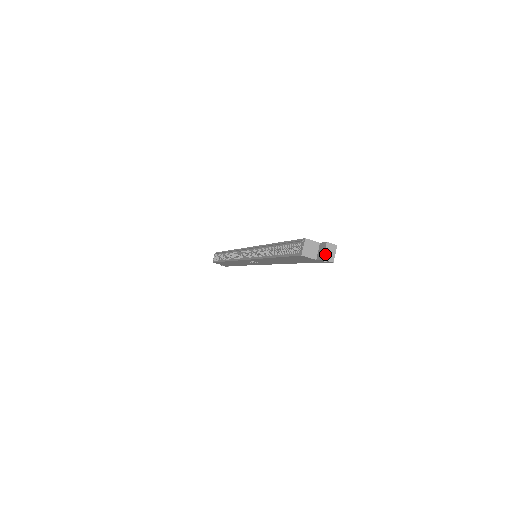
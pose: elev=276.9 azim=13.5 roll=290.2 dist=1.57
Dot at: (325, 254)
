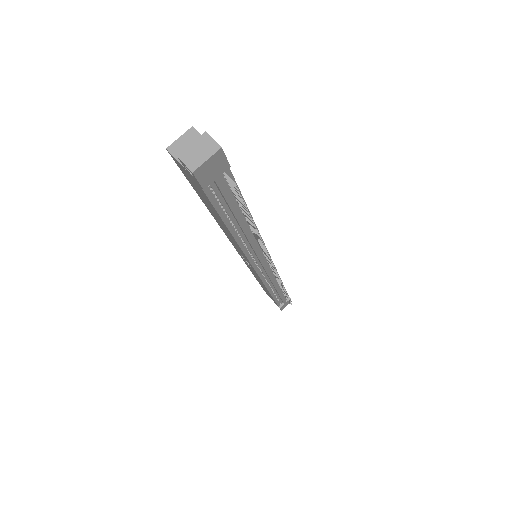
Dot at: (188, 149)
